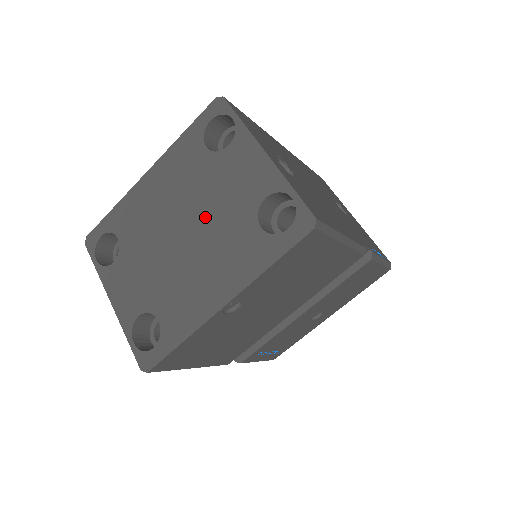
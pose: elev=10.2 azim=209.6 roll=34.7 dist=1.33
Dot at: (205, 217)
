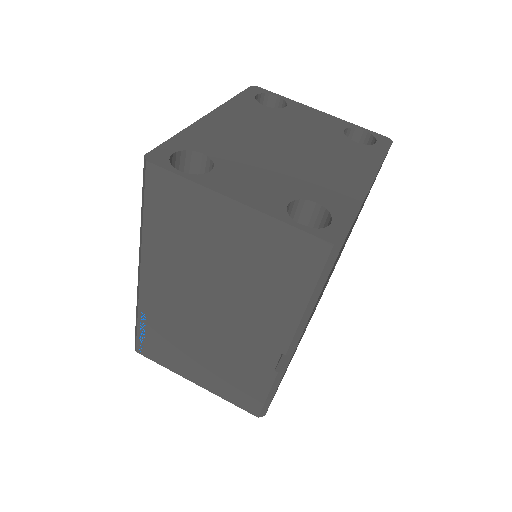
Dot at: (302, 138)
